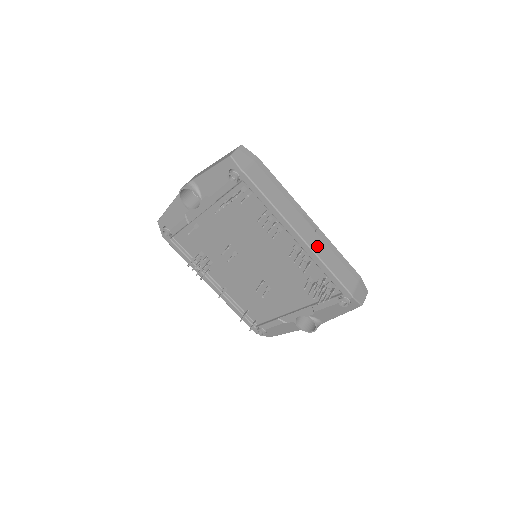
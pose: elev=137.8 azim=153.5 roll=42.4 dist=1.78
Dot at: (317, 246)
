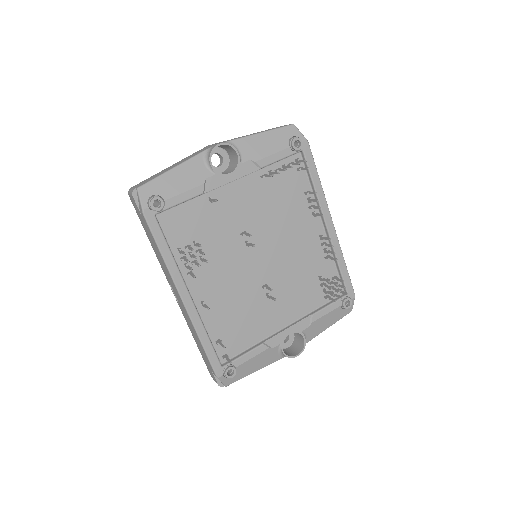
Dot at: occluded
